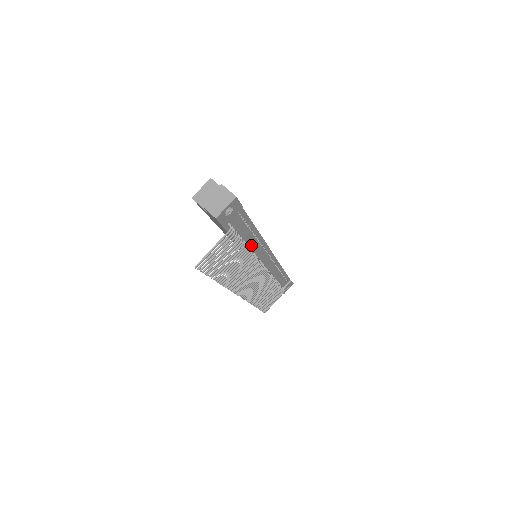
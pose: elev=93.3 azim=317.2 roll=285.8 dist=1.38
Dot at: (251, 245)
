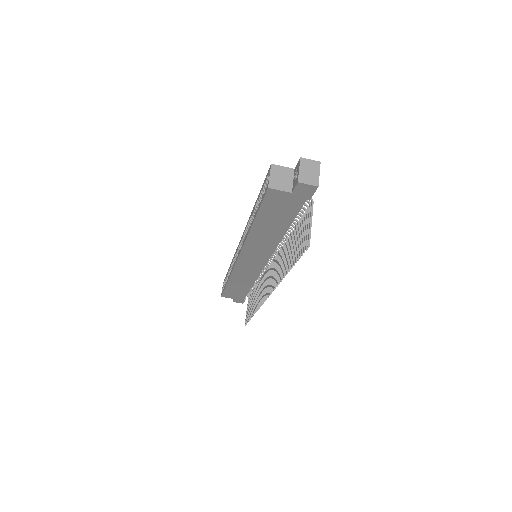
Dot at: occluded
